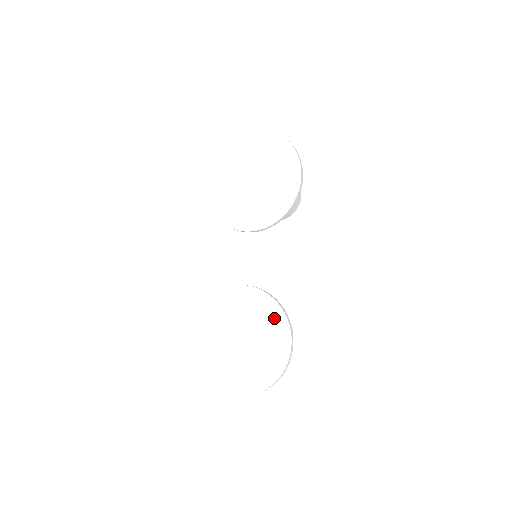
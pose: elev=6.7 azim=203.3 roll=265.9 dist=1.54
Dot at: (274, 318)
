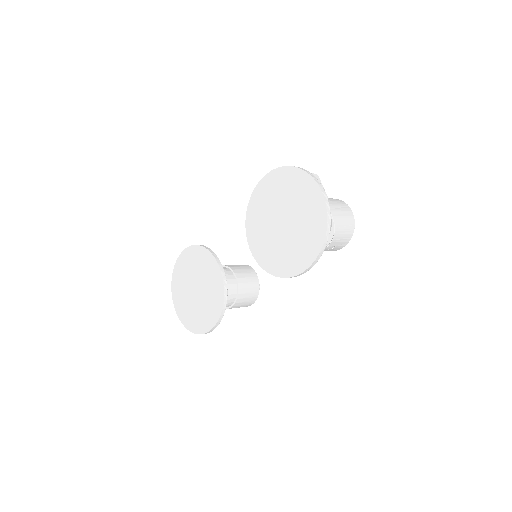
Dot at: (215, 309)
